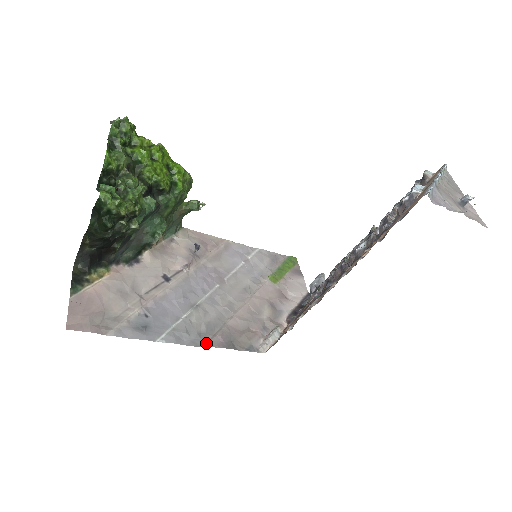
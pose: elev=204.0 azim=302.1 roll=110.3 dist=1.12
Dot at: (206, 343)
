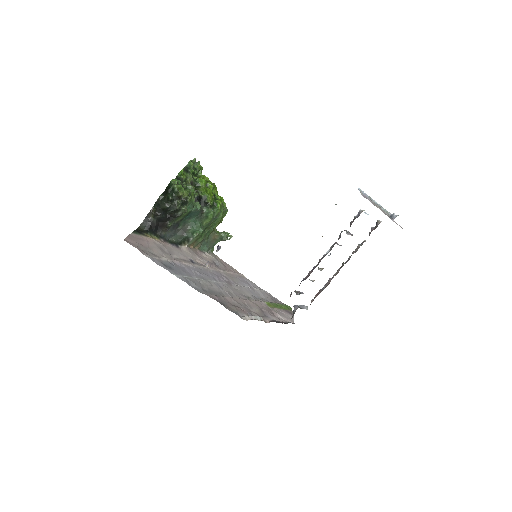
Dot at: (206, 293)
